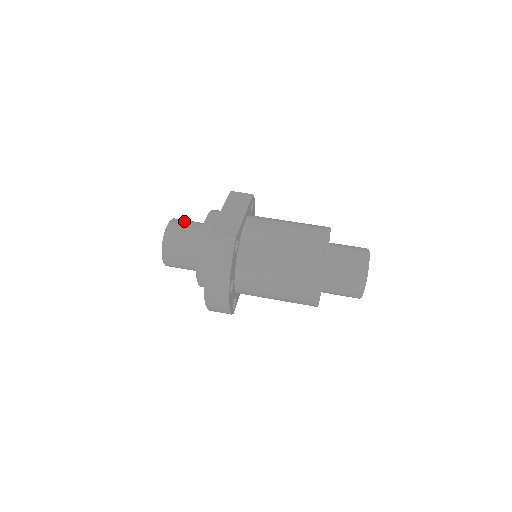
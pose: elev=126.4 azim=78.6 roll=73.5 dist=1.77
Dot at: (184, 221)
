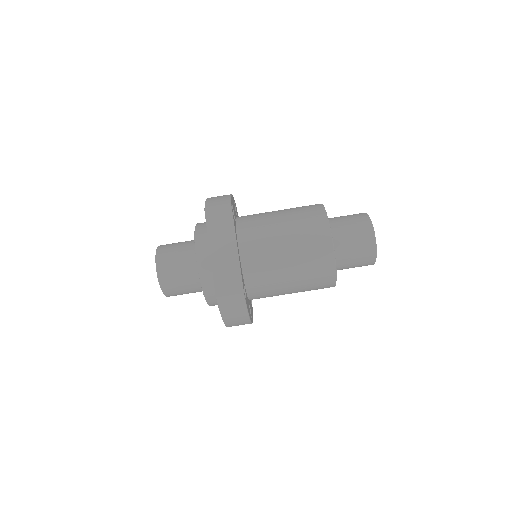
Dot at: (170, 257)
